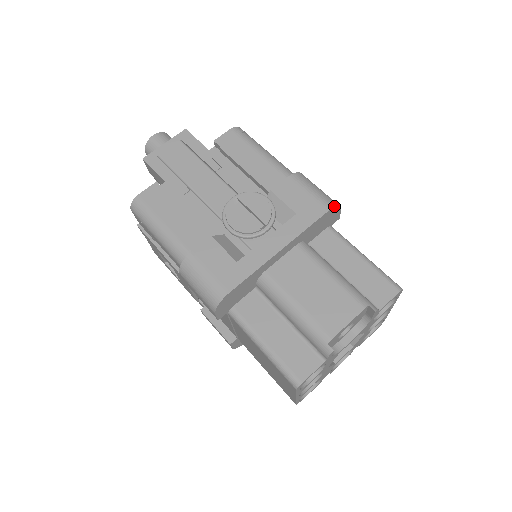
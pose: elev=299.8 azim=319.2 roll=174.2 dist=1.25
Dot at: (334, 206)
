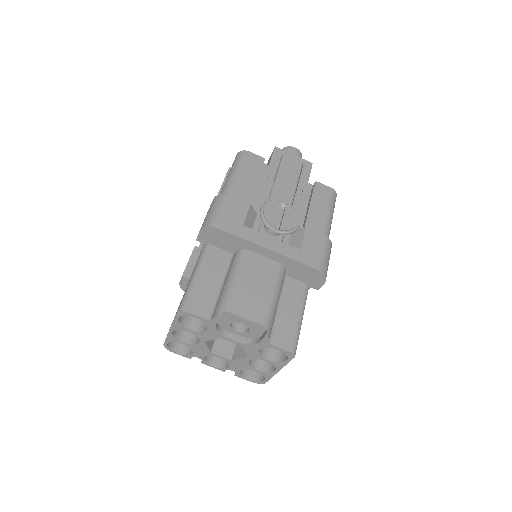
Dot at: (323, 272)
